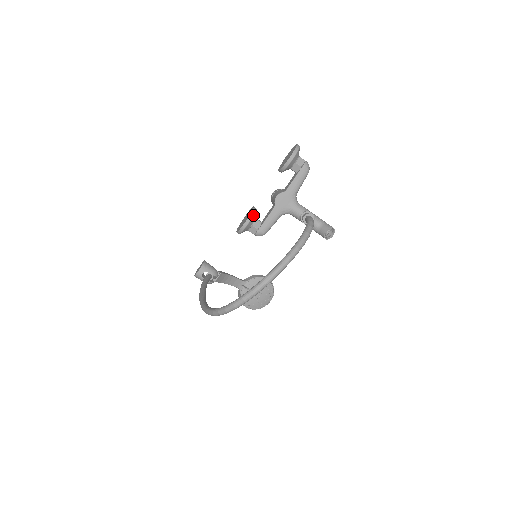
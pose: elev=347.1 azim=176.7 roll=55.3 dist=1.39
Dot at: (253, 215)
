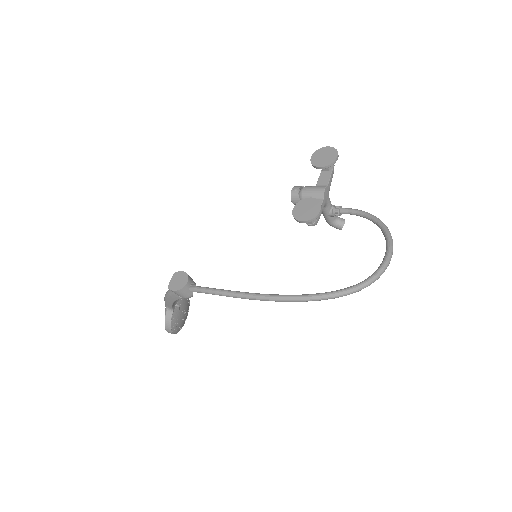
Dot at: occluded
